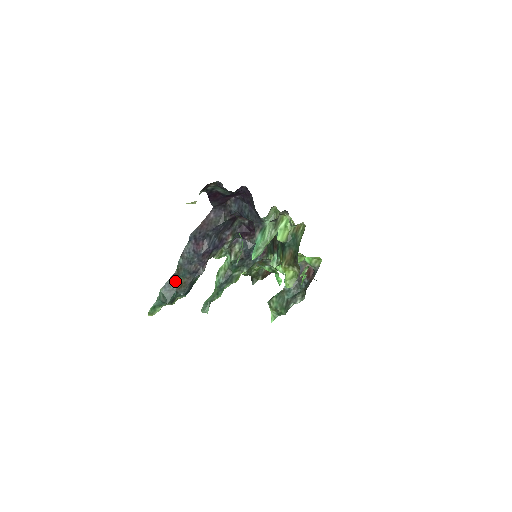
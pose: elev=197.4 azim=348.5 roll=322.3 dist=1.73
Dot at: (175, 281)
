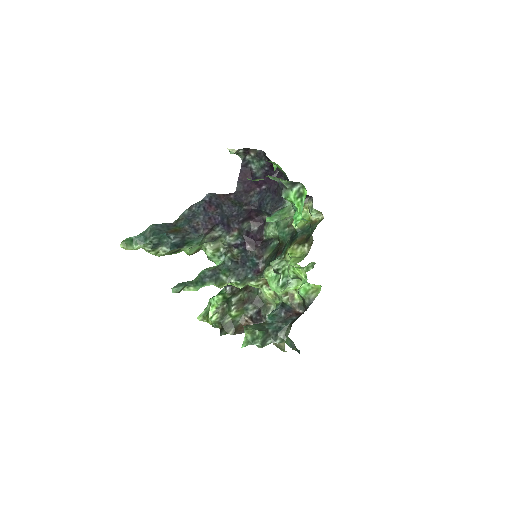
Dot at: (169, 227)
